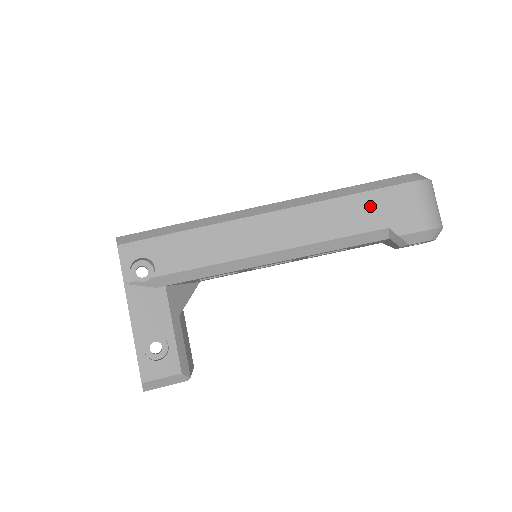
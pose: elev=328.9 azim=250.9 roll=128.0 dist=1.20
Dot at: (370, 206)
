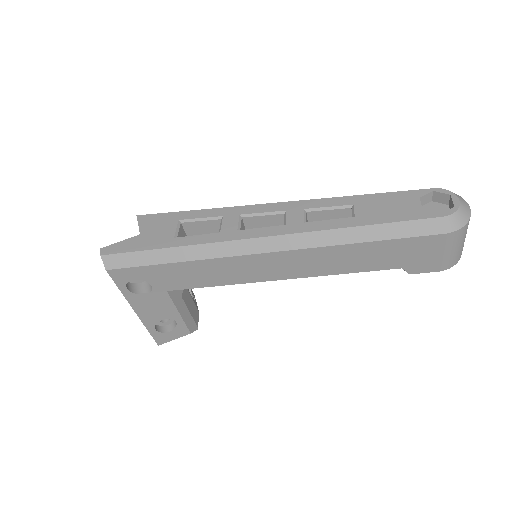
Dot at: (388, 252)
